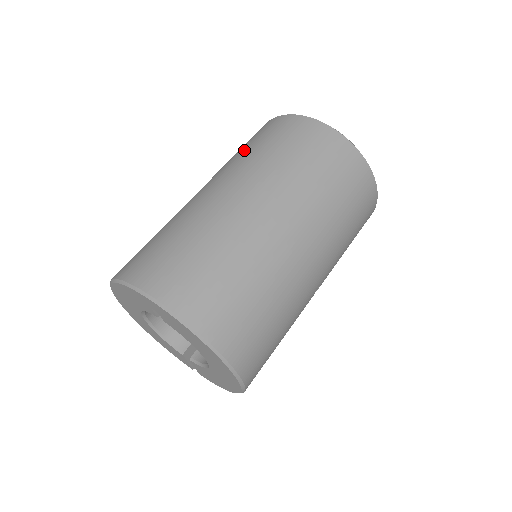
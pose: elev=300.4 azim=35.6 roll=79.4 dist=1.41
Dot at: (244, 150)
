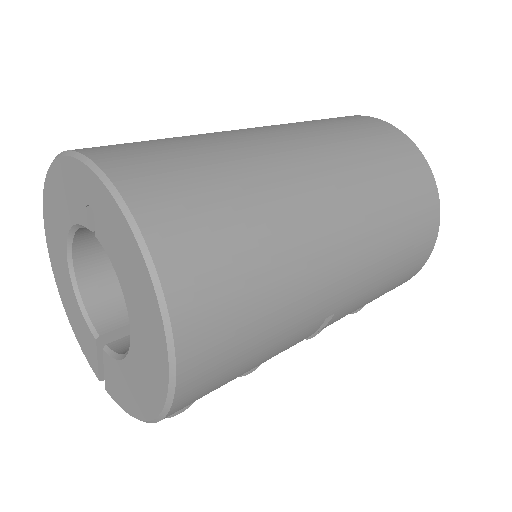
Dot at: occluded
